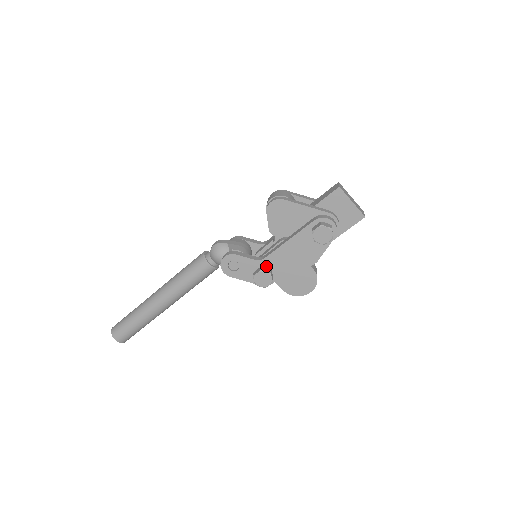
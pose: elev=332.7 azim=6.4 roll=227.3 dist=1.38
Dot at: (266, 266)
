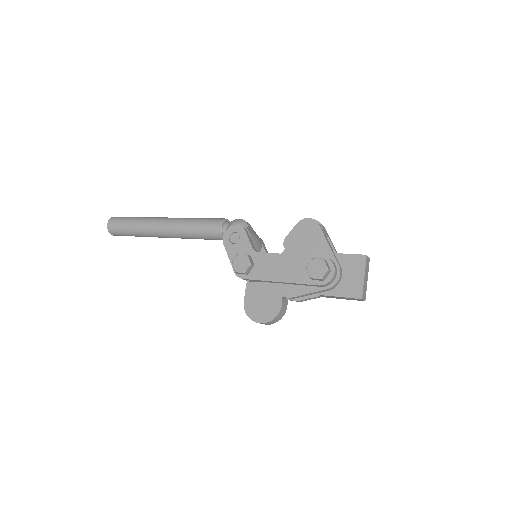
Dot at: (254, 260)
